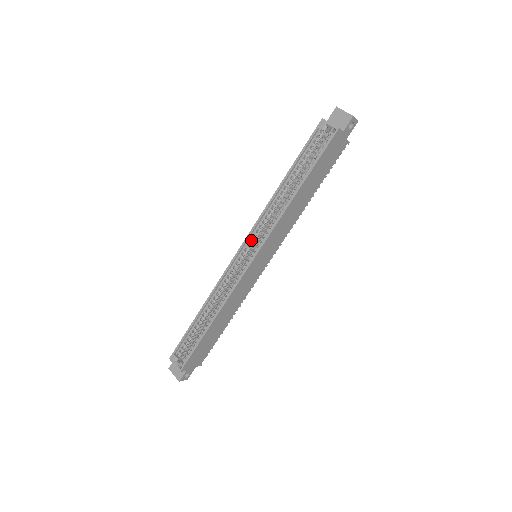
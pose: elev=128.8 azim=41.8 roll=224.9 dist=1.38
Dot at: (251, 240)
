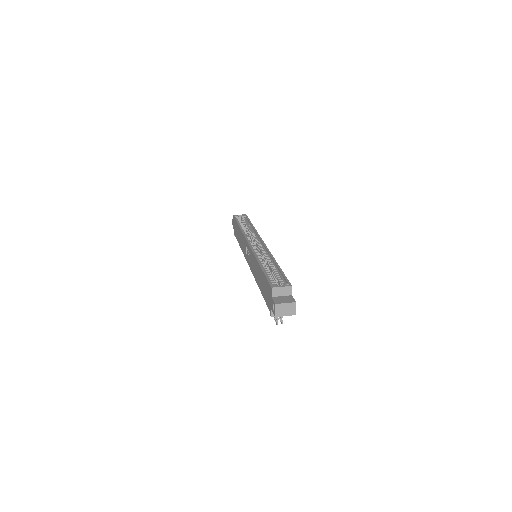
Dot at: occluded
